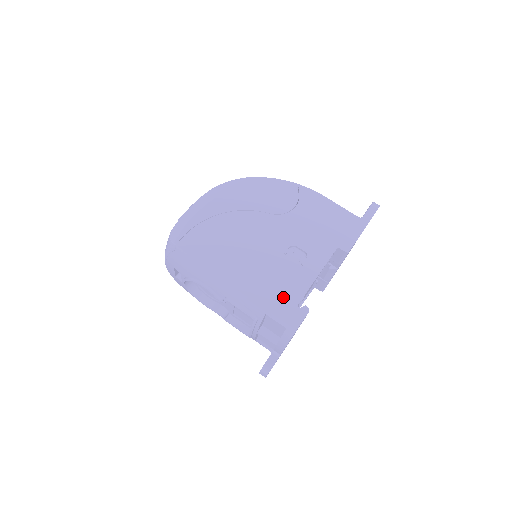
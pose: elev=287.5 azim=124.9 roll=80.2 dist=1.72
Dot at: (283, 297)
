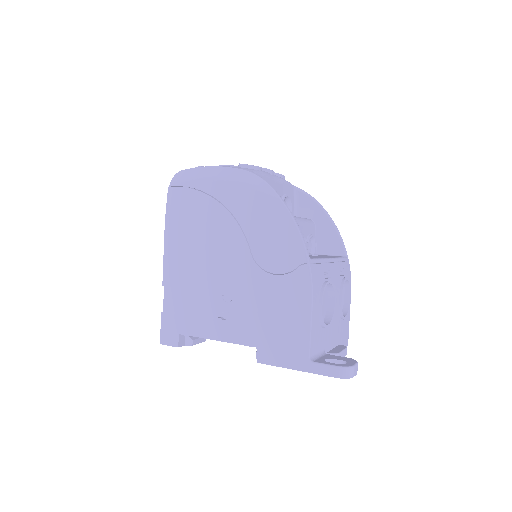
Dot at: (179, 316)
